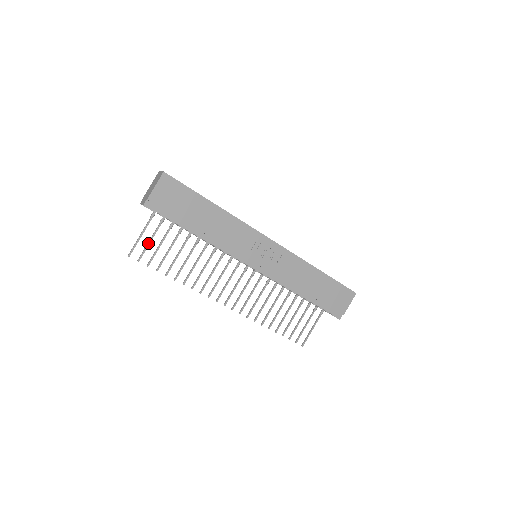
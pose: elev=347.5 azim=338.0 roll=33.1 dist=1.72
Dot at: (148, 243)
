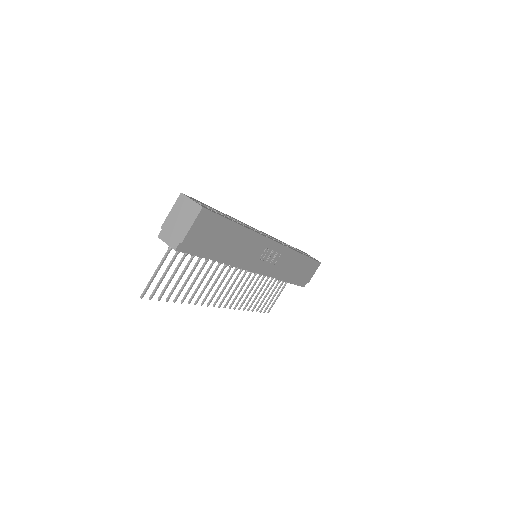
Dot at: (163, 278)
